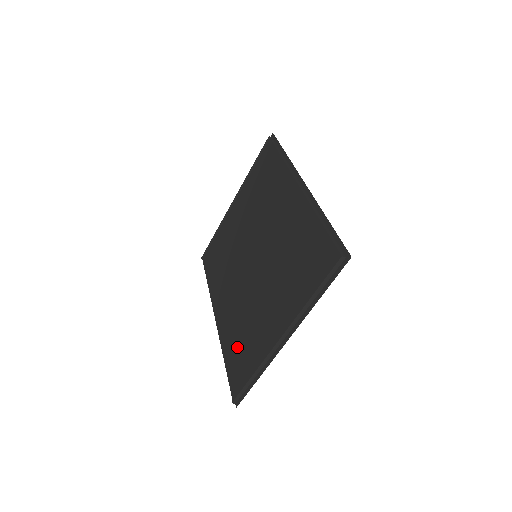
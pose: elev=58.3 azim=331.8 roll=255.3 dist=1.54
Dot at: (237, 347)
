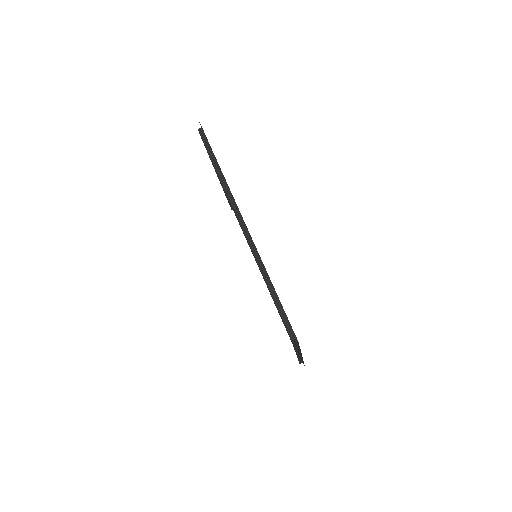
Dot at: occluded
